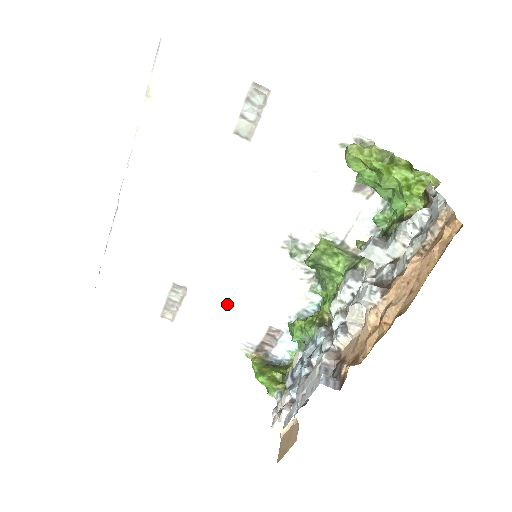
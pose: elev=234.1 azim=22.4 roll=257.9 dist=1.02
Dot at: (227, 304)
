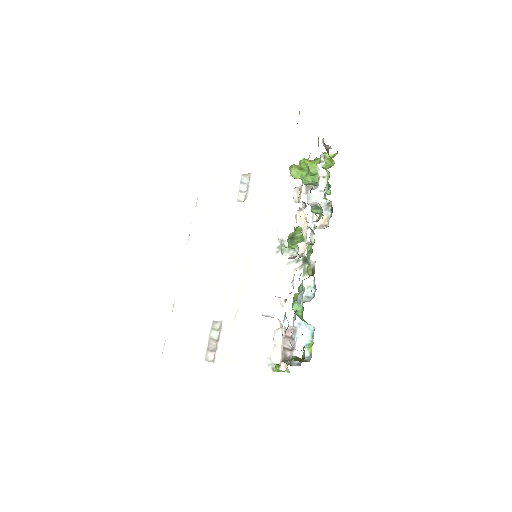
Dot at: (250, 321)
